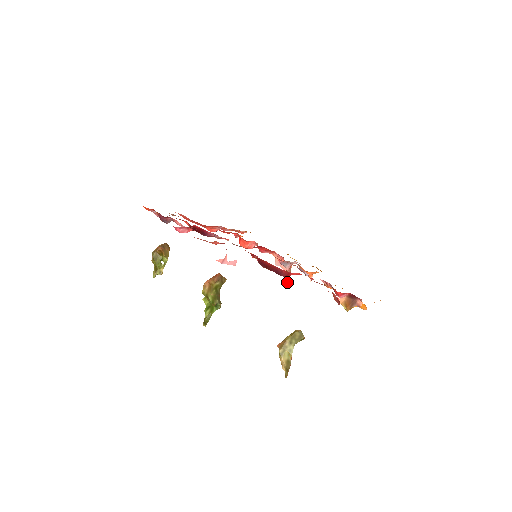
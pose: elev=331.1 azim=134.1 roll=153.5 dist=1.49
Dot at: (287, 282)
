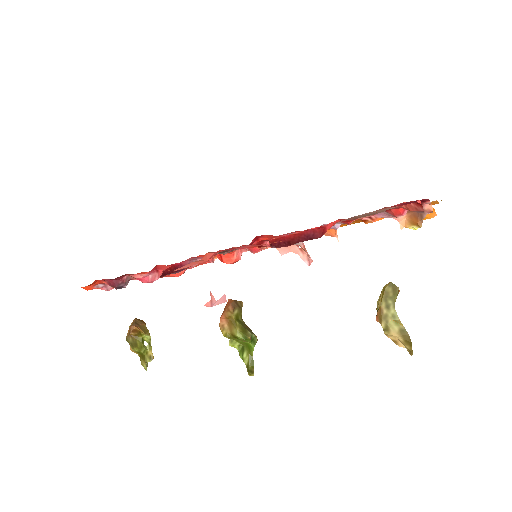
Dot at: (309, 263)
